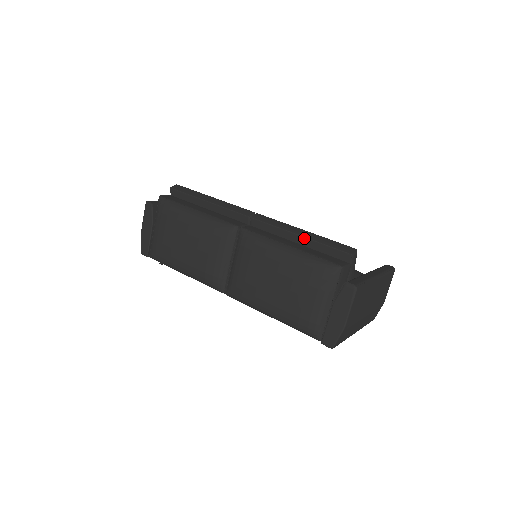
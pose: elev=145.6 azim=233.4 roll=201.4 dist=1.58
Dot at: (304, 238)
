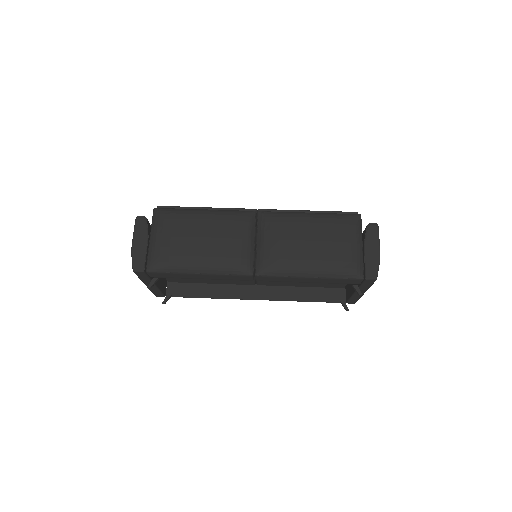
Dot at: (314, 211)
